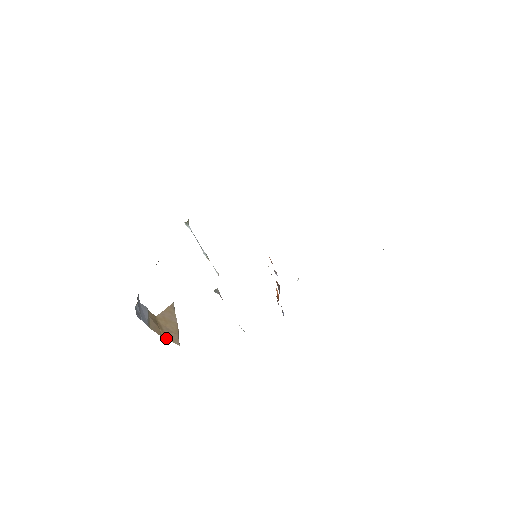
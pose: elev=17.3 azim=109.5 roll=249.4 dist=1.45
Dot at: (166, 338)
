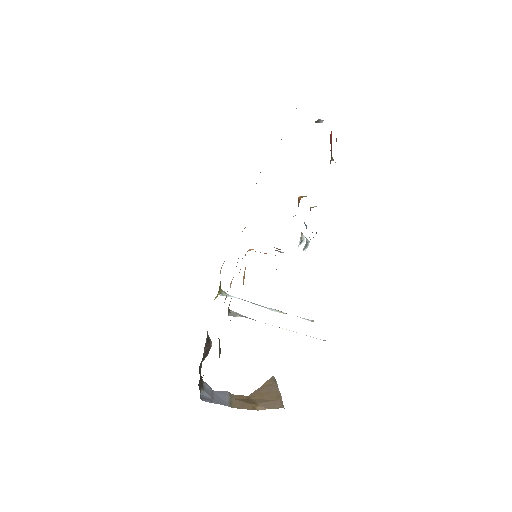
Dot at: (262, 409)
